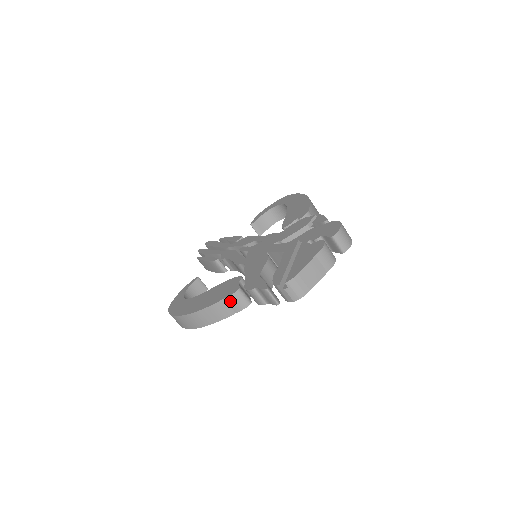
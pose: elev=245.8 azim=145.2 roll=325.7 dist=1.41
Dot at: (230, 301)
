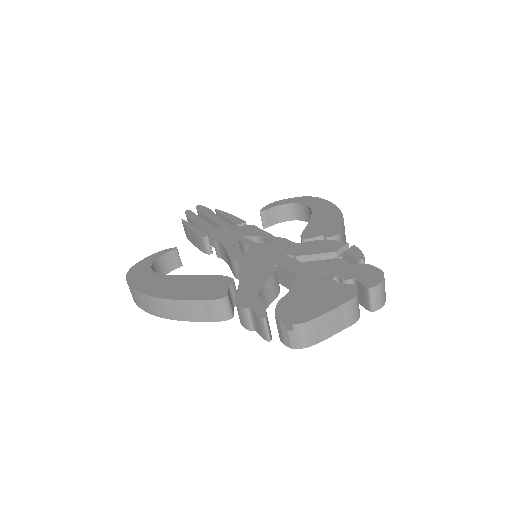
Dot at: (209, 306)
